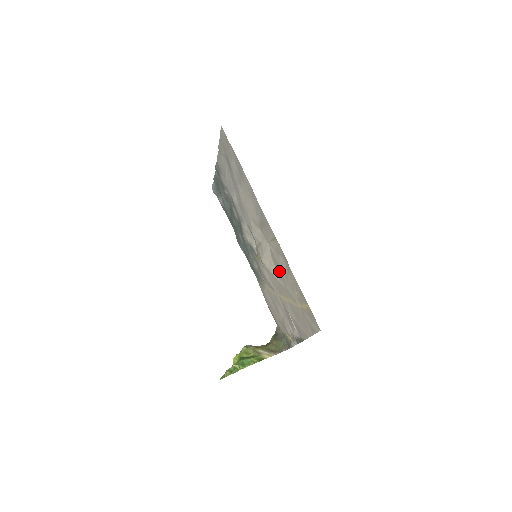
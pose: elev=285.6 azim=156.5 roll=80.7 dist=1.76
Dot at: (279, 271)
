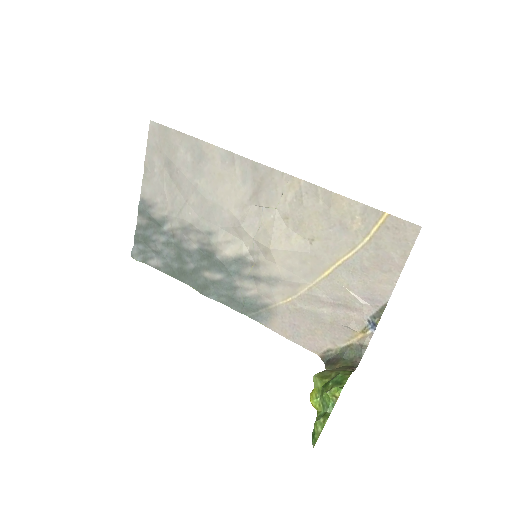
Dot at: (308, 230)
